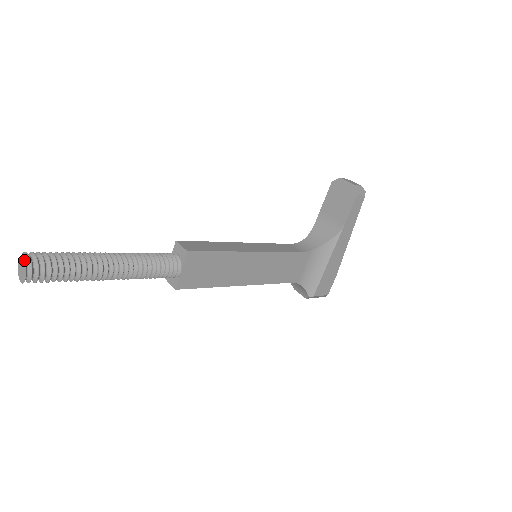
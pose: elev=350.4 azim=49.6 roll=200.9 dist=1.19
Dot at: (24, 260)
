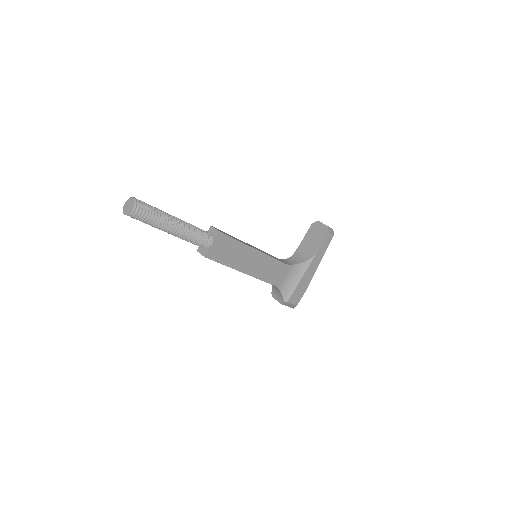
Dot at: (132, 200)
